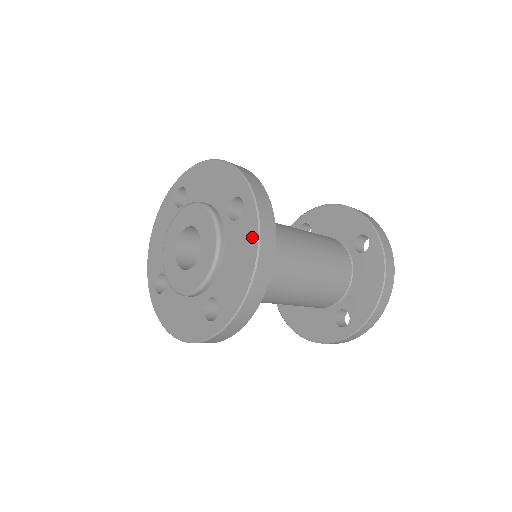
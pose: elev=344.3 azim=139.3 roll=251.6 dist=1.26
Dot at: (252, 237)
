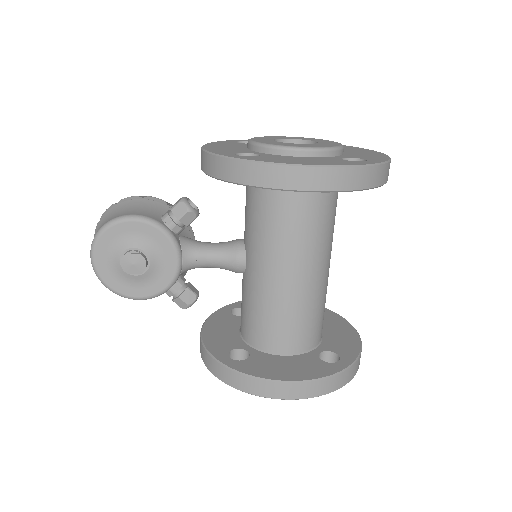
Dot at: (367, 150)
